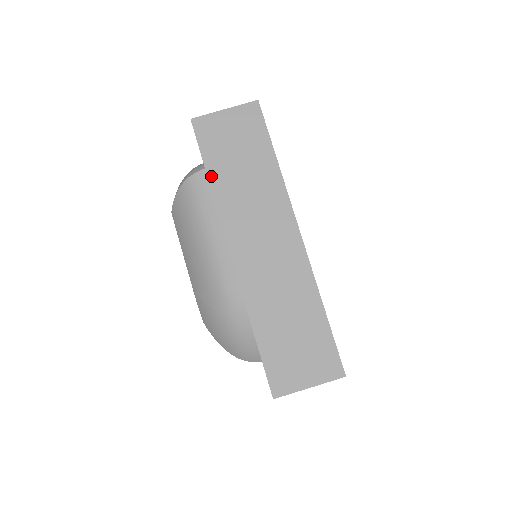
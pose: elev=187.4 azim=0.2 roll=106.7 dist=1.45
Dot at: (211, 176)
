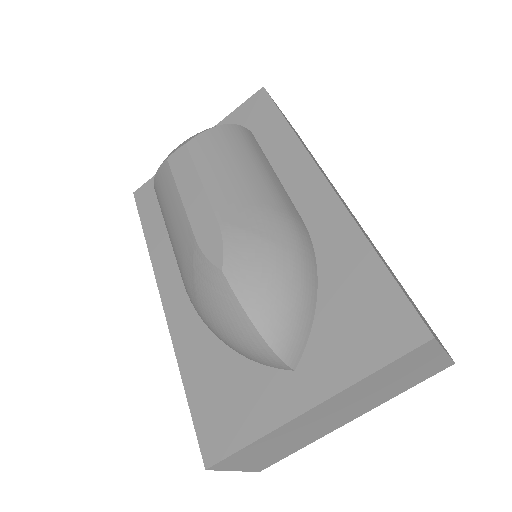
Dot at: occluded
